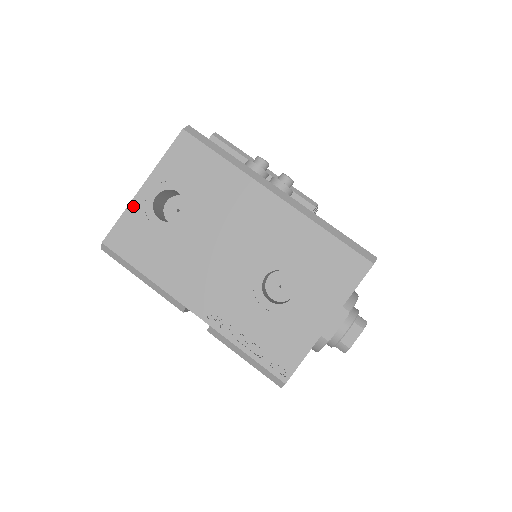
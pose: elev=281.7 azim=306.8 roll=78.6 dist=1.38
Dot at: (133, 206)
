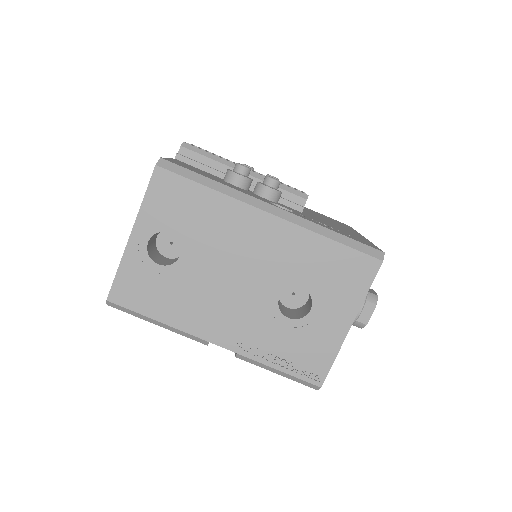
Dot at: (127, 257)
